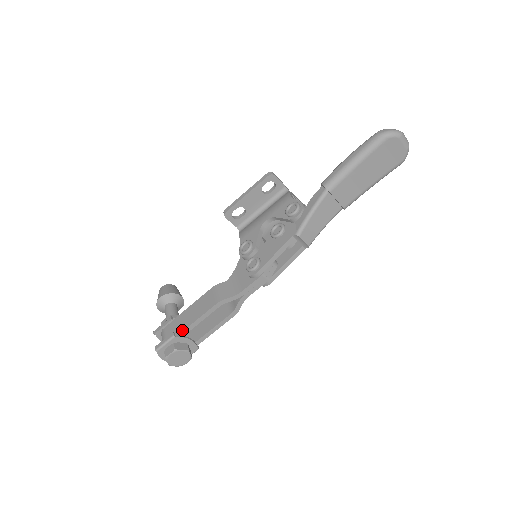
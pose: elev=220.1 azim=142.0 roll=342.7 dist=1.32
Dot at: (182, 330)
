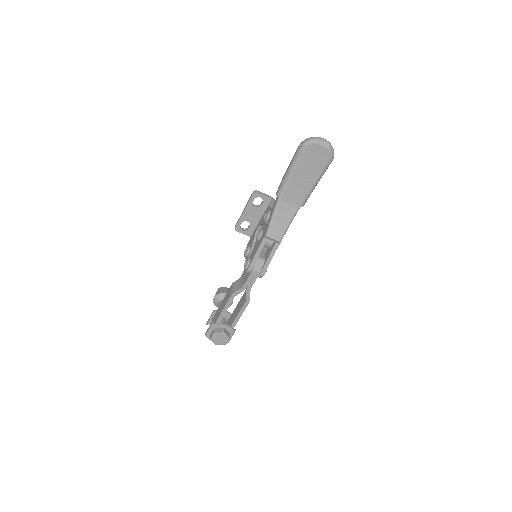
Dot at: (217, 319)
